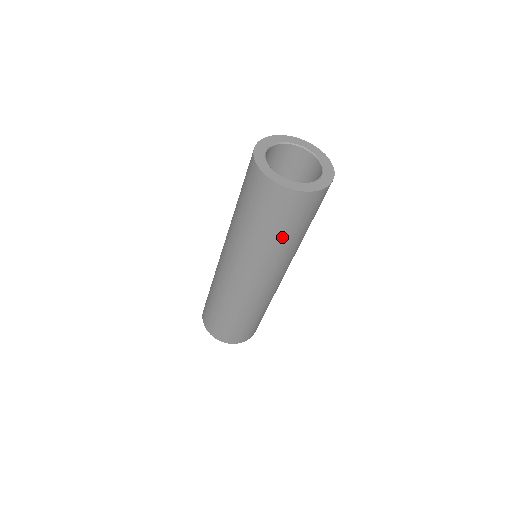
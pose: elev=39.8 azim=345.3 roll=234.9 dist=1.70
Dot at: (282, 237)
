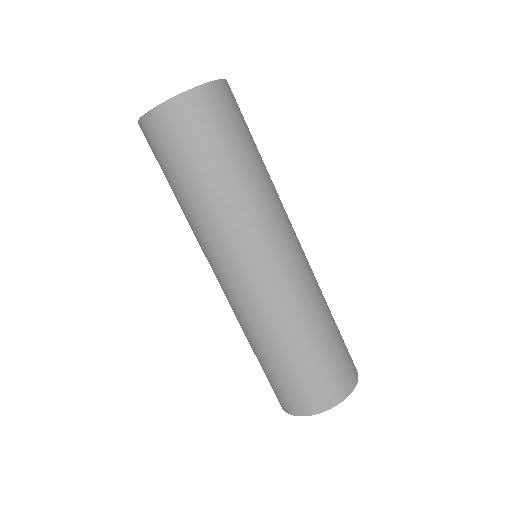
Dot at: (244, 160)
